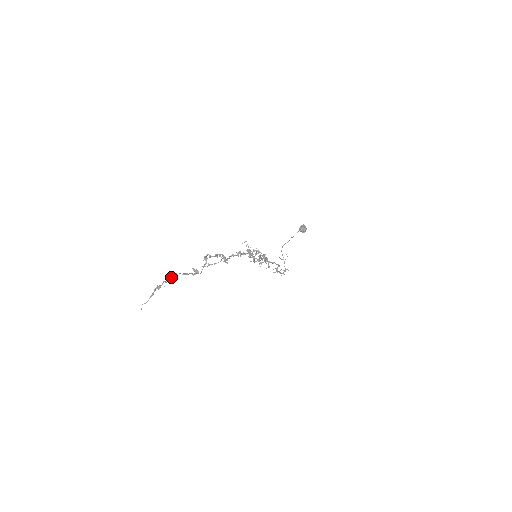
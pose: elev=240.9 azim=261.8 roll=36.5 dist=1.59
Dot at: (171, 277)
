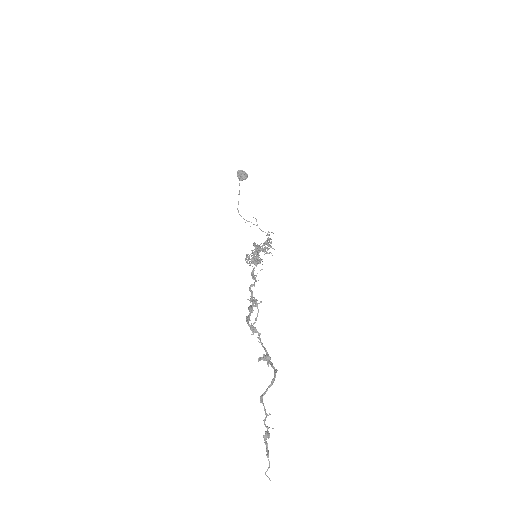
Dot at: occluded
